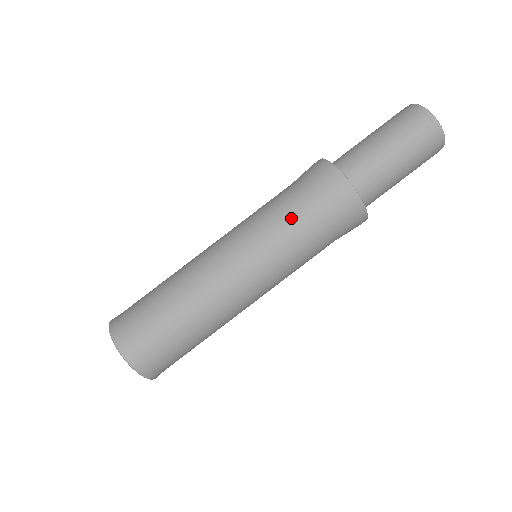
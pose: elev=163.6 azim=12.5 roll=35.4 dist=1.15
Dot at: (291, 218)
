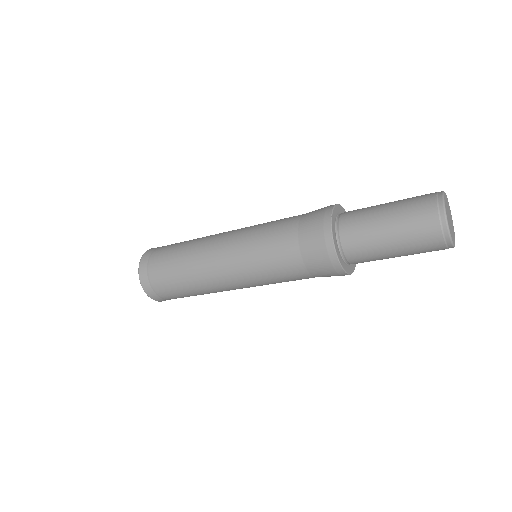
Dot at: (277, 238)
